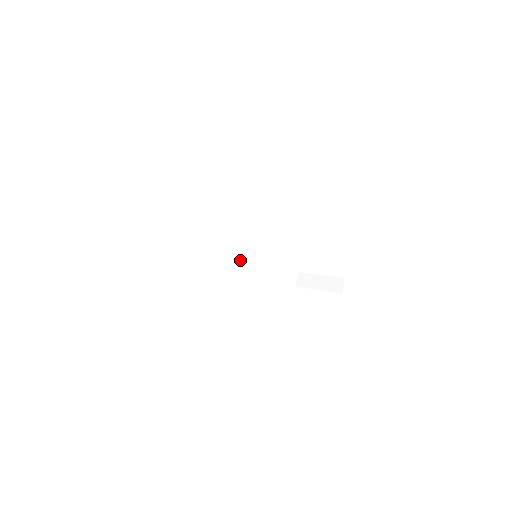
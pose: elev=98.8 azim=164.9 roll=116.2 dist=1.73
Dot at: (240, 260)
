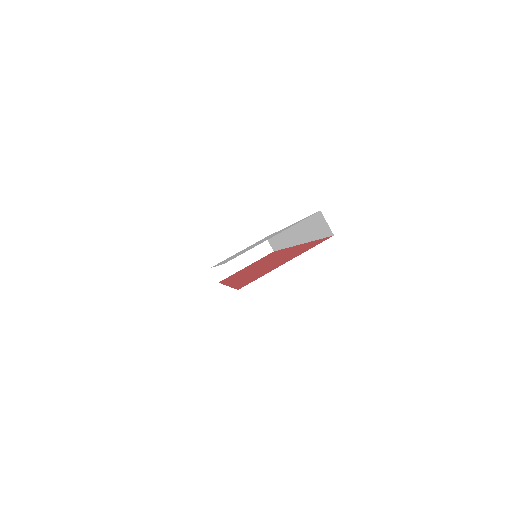
Dot at: occluded
